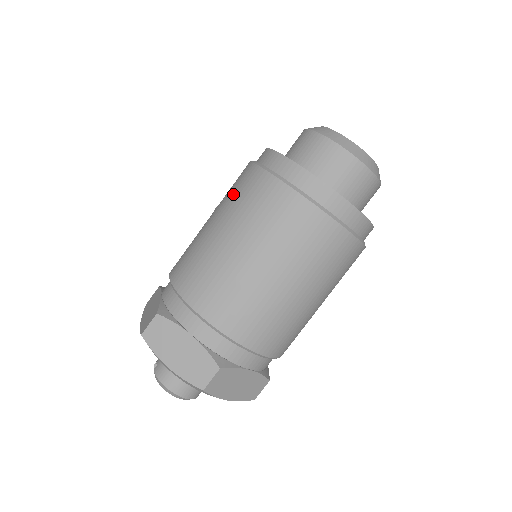
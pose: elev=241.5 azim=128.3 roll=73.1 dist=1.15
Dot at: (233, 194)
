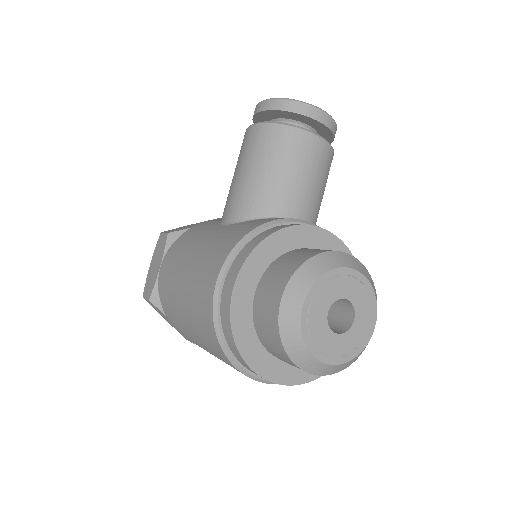
Dot at: (195, 297)
